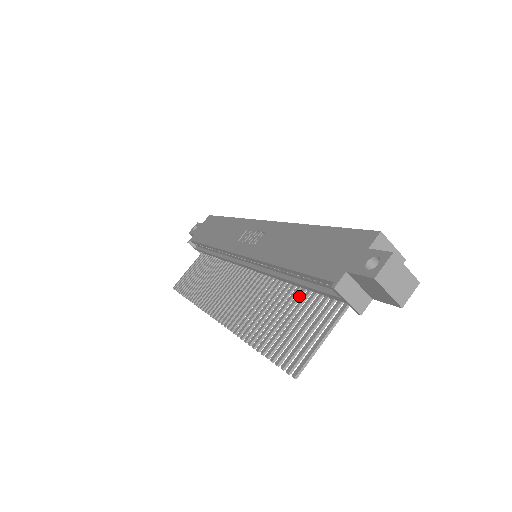
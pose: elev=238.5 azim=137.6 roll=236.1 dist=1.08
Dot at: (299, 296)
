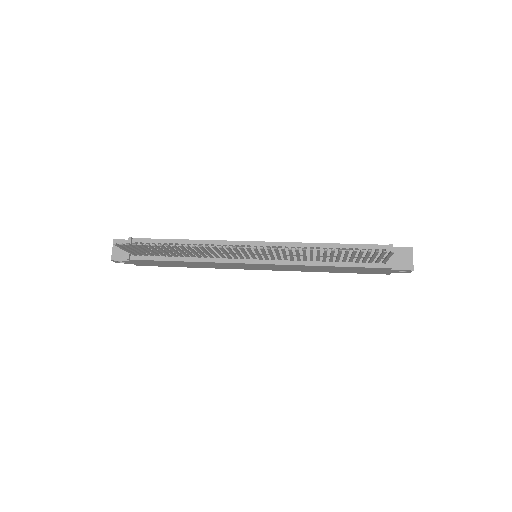
Dot at: occluded
